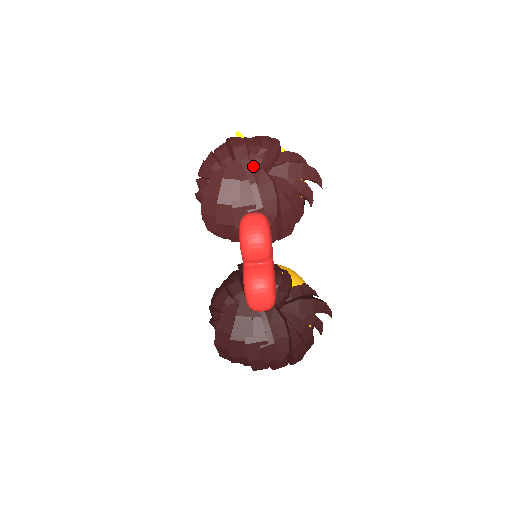
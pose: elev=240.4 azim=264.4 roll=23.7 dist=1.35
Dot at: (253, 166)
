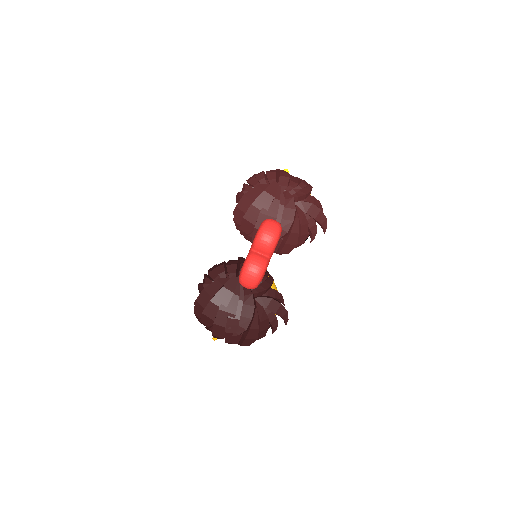
Dot at: (288, 193)
